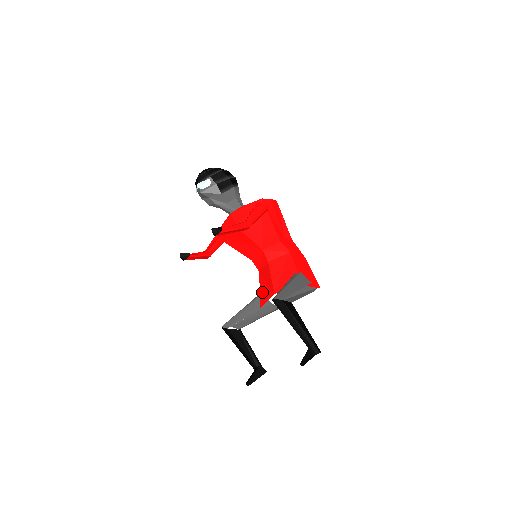
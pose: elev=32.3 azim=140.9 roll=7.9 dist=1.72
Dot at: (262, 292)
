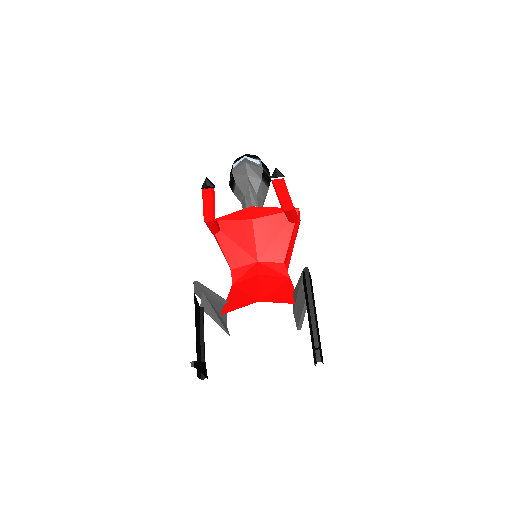
Dot at: (231, 301)
